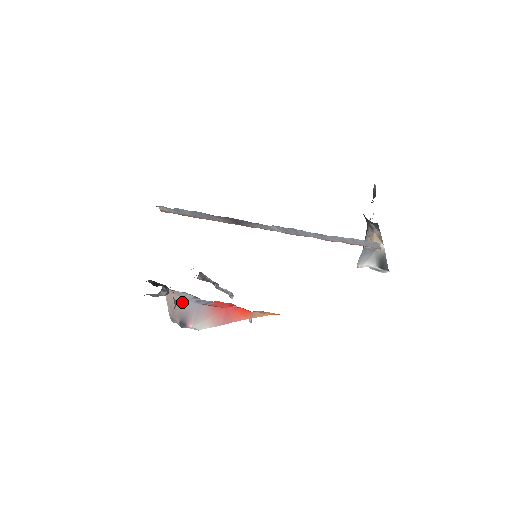
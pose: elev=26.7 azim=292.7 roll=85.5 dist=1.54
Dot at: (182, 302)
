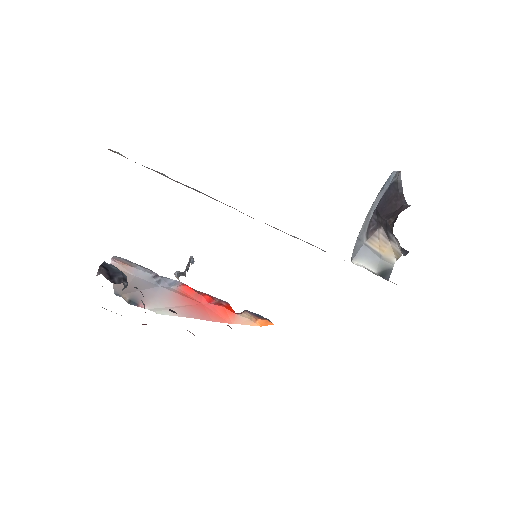
Dot at: (137, 282)
